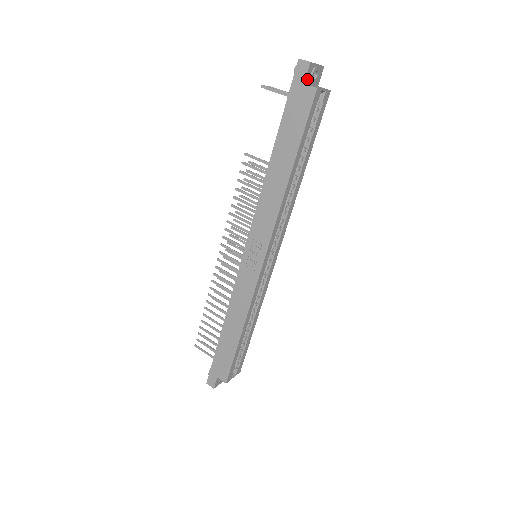
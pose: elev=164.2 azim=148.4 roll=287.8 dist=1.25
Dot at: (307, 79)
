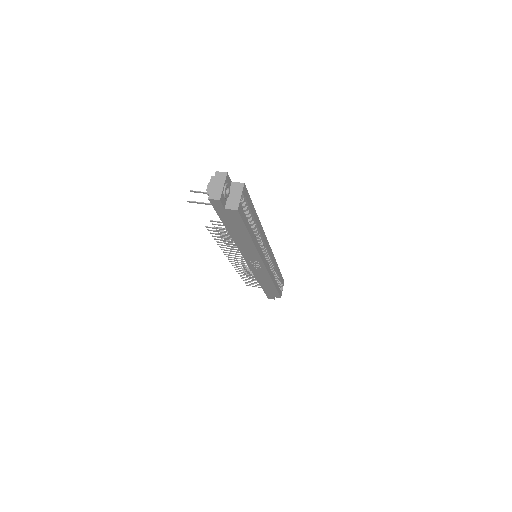
Dot at: (224, 203)
